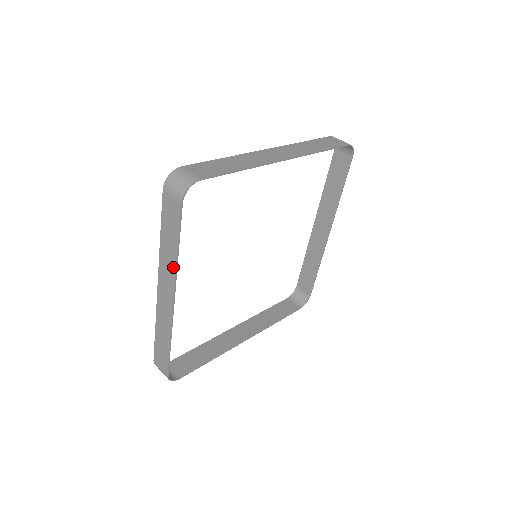
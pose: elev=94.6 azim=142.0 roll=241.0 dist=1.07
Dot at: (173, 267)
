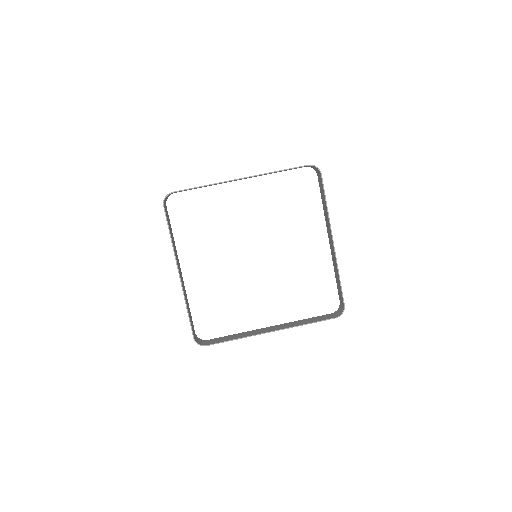
Dot at: (173, 249)
